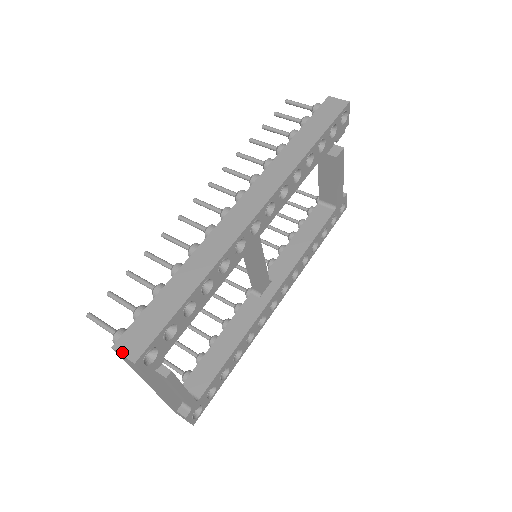
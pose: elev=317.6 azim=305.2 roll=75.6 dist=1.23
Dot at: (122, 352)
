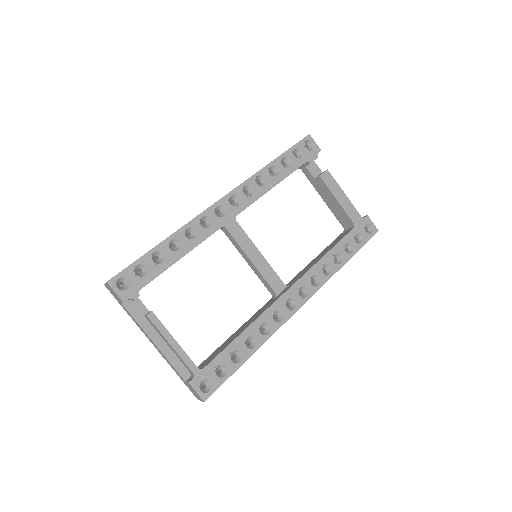
Dot at: occluded
